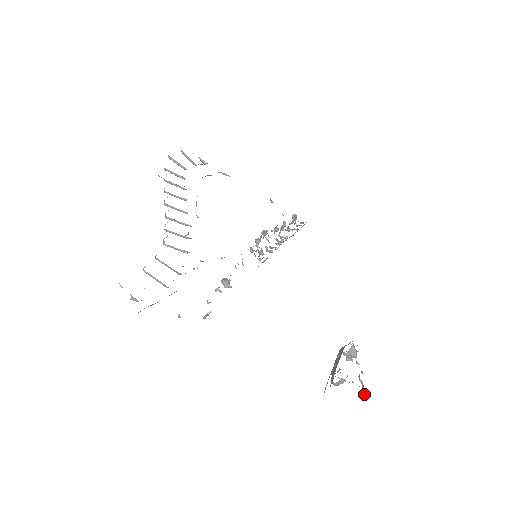
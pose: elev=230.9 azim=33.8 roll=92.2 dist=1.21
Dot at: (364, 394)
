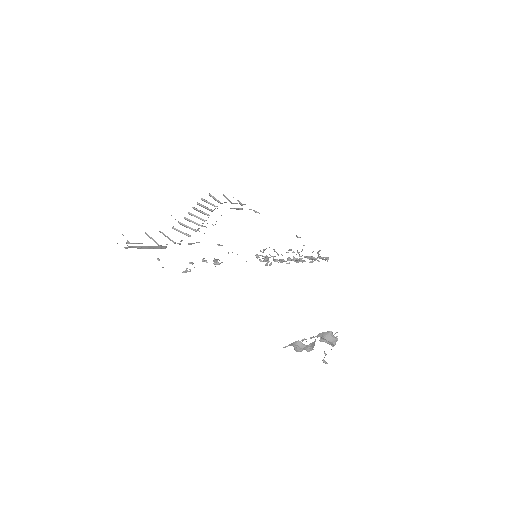
Dot at: occluded
